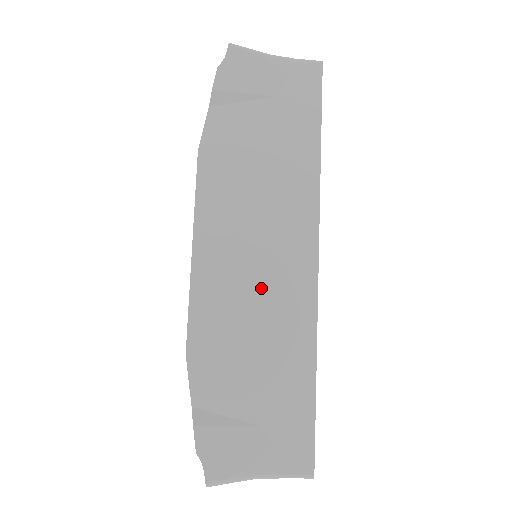
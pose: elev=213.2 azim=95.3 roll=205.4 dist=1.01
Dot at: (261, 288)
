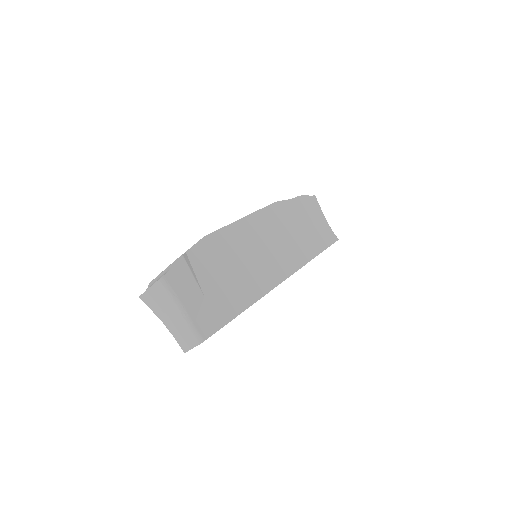
Dot at: (255, 259)
